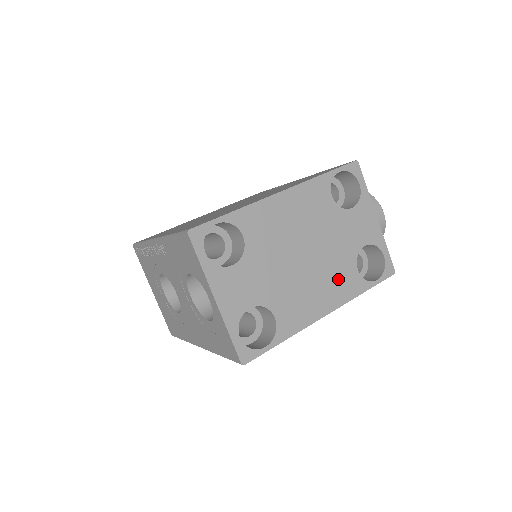
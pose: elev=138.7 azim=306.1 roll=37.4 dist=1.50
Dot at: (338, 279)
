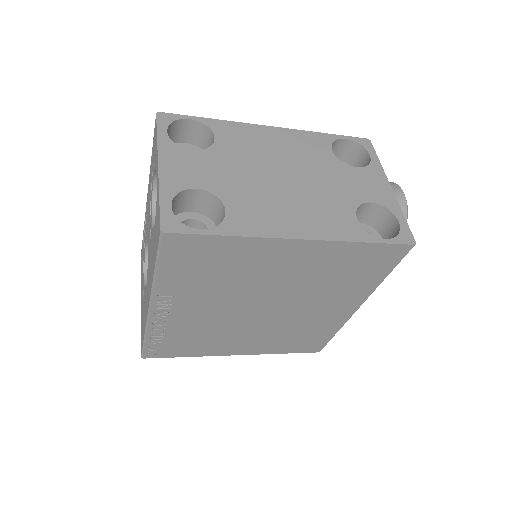
Dot at: (326, 214)
